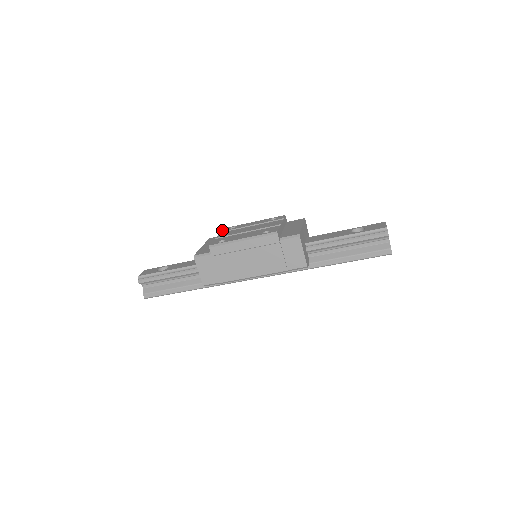
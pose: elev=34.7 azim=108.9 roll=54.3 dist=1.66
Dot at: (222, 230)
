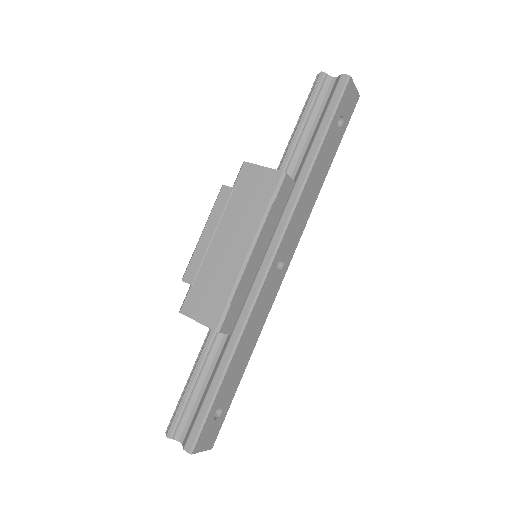
Dot at: occluded
